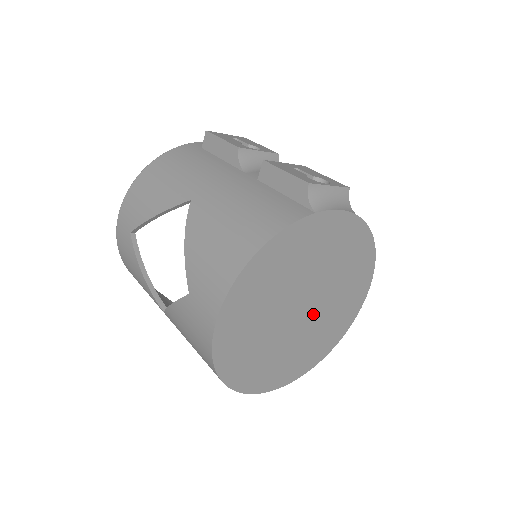
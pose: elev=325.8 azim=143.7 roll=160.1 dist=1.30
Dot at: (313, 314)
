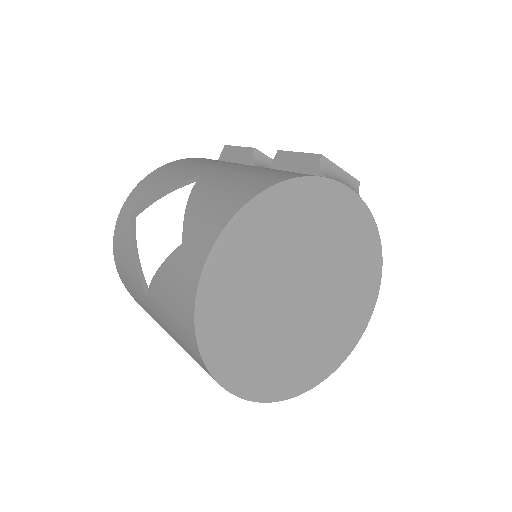
Dot at: (311, 310)
